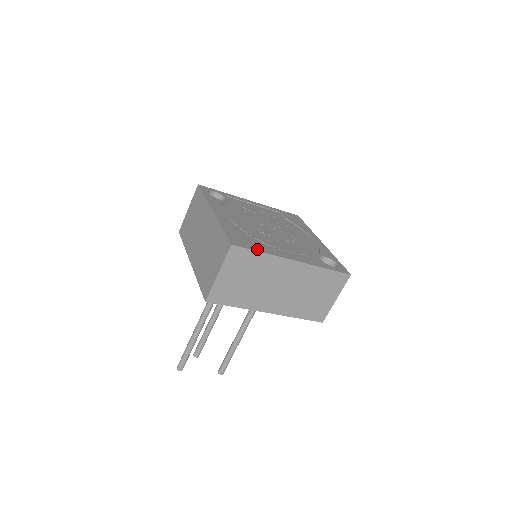
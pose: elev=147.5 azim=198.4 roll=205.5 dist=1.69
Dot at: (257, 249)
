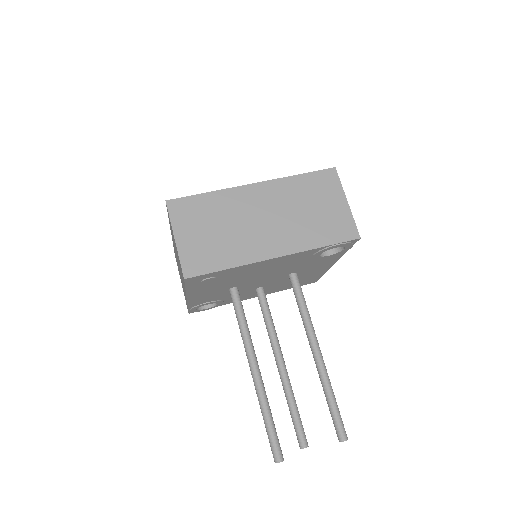
Dot at: (201, 195)
